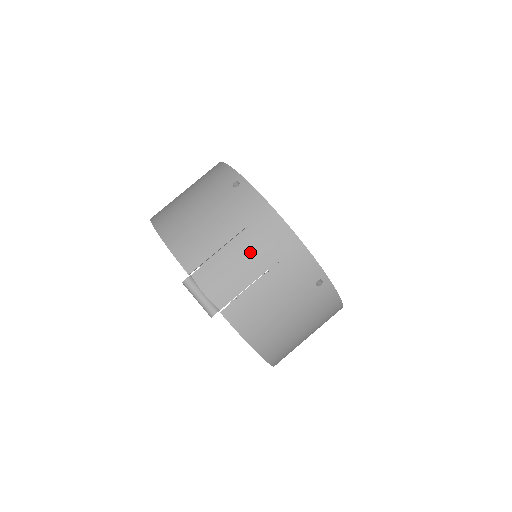
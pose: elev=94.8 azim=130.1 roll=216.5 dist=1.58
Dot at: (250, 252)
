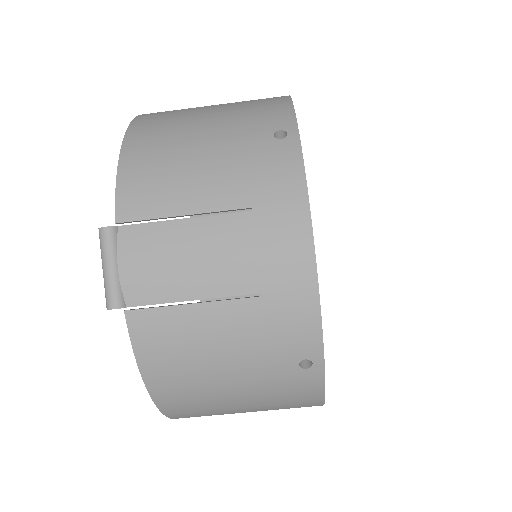
Dot at: (228, 251)
